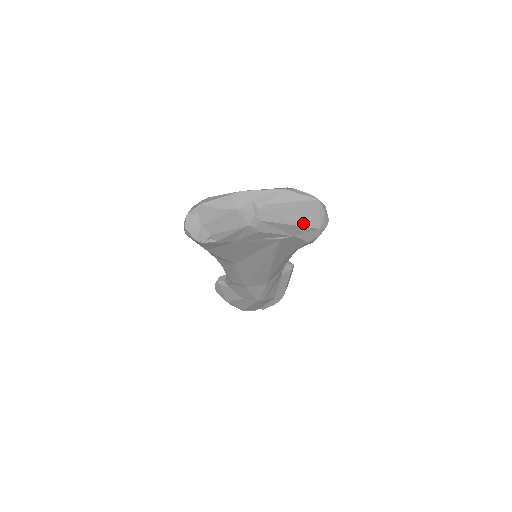
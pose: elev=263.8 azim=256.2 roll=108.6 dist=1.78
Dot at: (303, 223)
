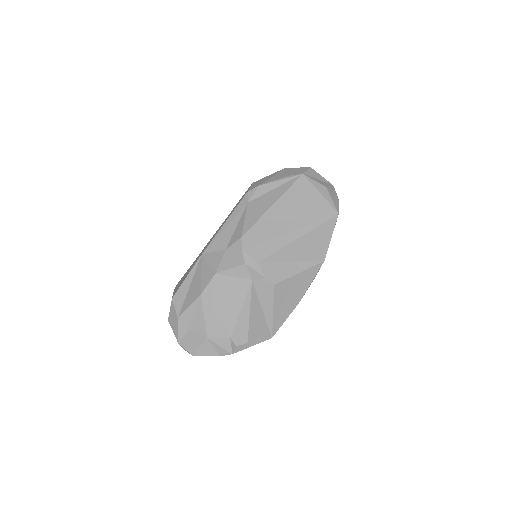
Dot at: (311, 223)
